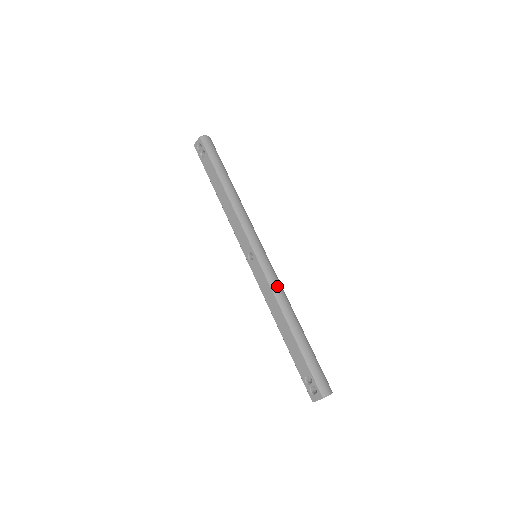
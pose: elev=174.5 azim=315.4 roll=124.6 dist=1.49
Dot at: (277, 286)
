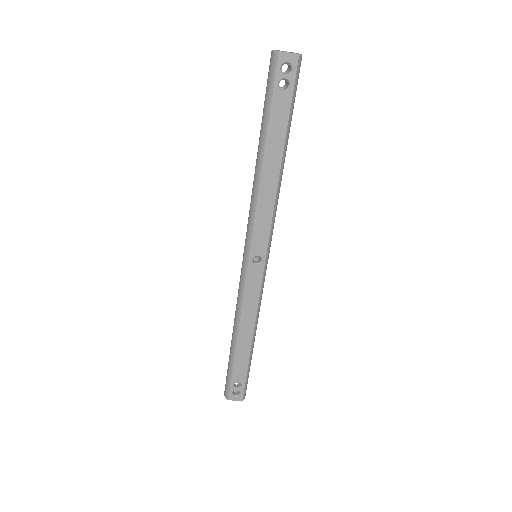
Dot at: occluded
